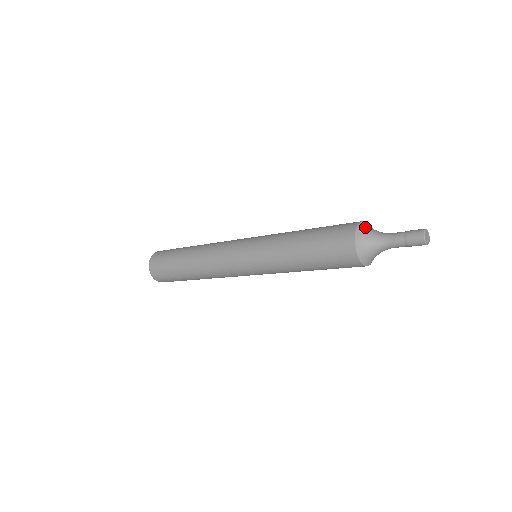
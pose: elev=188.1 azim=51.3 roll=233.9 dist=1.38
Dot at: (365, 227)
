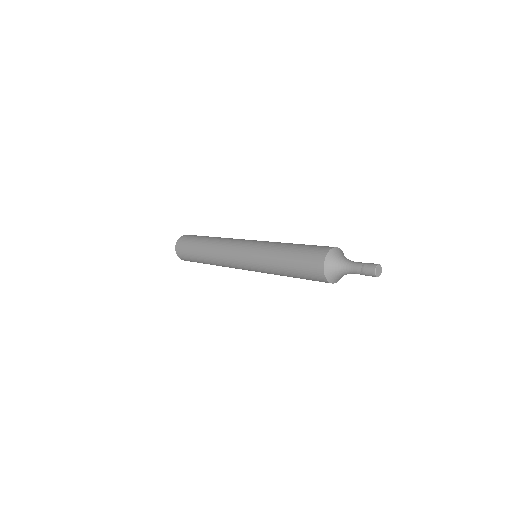
Dot at: (331, 259)
